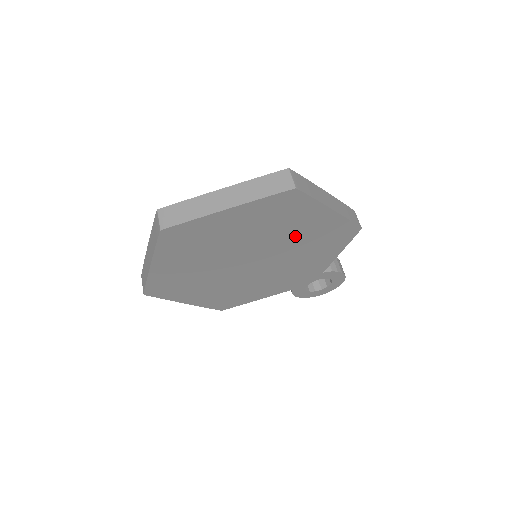
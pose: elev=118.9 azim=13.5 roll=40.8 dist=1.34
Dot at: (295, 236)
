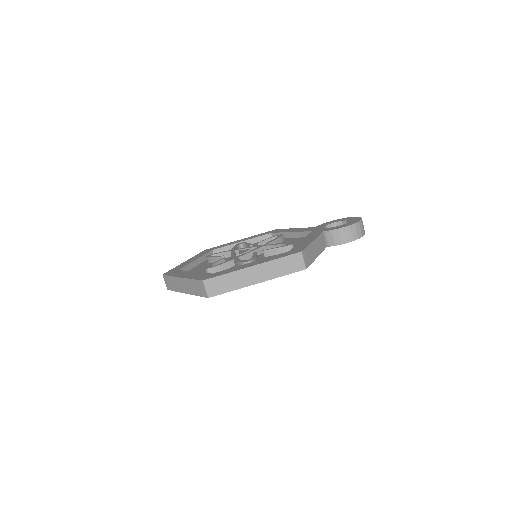
Dot at: occluded
